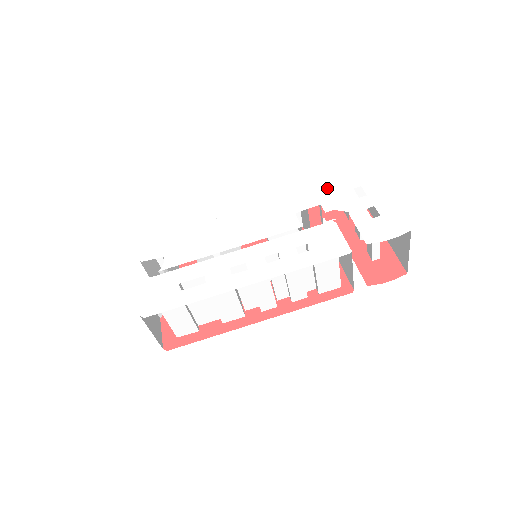
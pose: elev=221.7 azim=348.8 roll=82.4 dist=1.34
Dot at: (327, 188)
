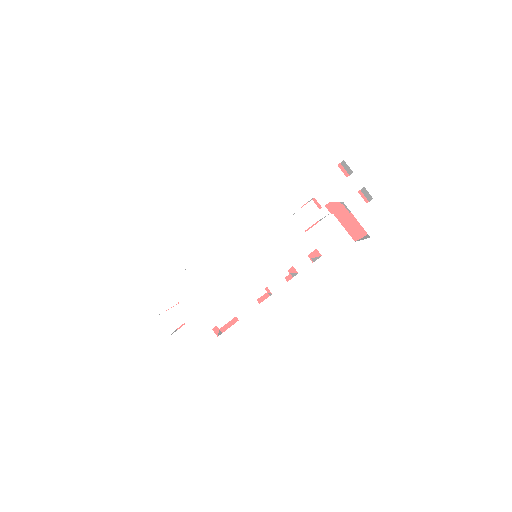
Dot at: (312, 172)
